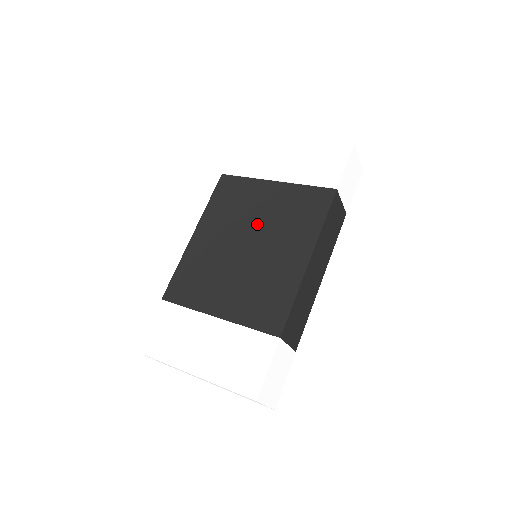
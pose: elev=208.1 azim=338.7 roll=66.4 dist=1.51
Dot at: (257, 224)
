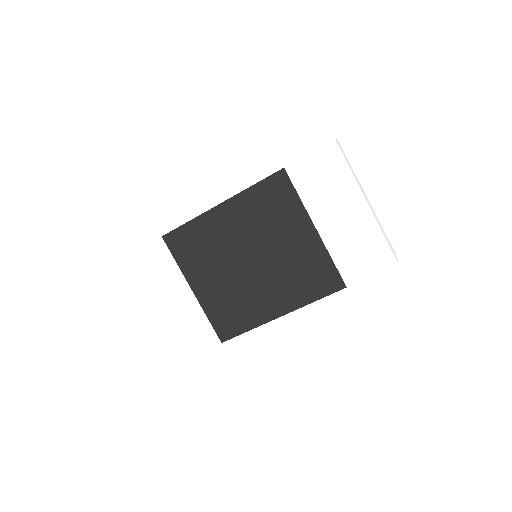
Dot at: (271, 251)
